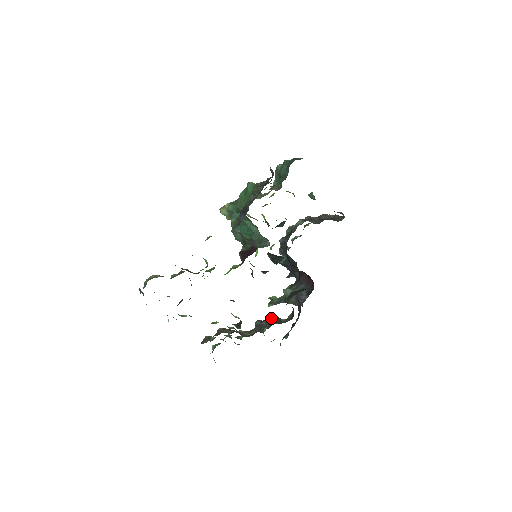
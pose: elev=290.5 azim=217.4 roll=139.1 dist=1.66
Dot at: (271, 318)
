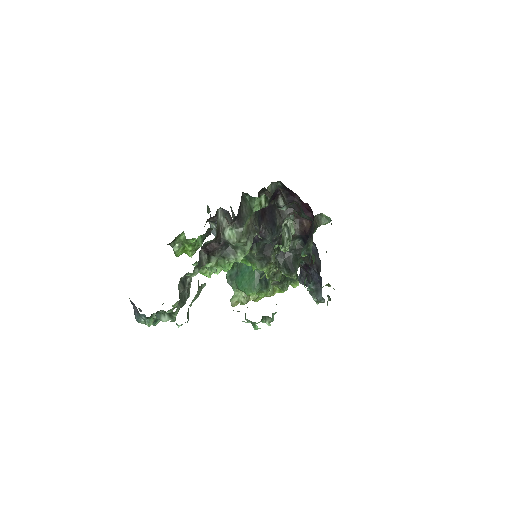
Dot at: occluded
